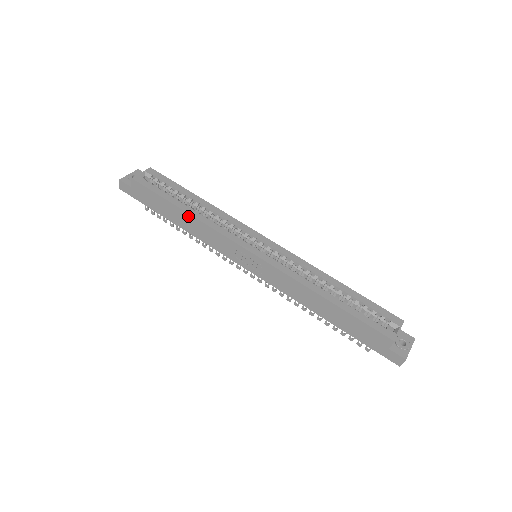
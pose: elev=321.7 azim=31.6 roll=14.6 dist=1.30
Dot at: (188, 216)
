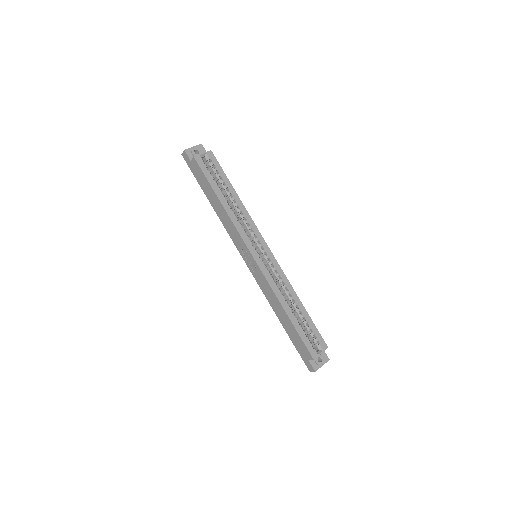
Dot at: (222, 207)
